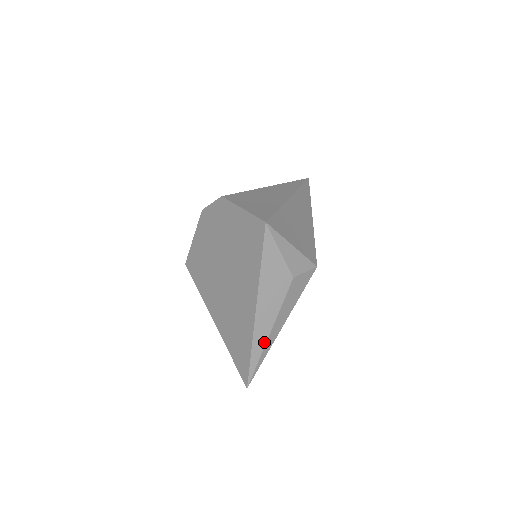
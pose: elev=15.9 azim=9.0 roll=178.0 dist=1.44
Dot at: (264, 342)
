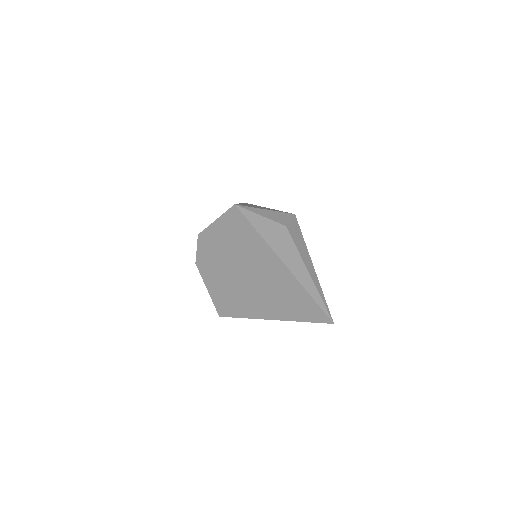
Dot at: (311, 282)
